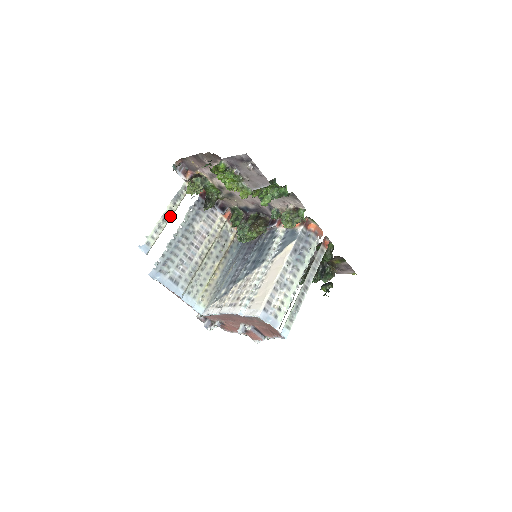
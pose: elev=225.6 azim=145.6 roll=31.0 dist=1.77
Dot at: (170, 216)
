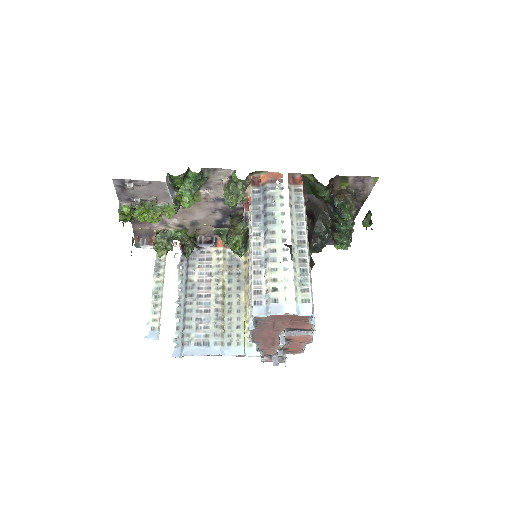
Dot at: (160, 289)
